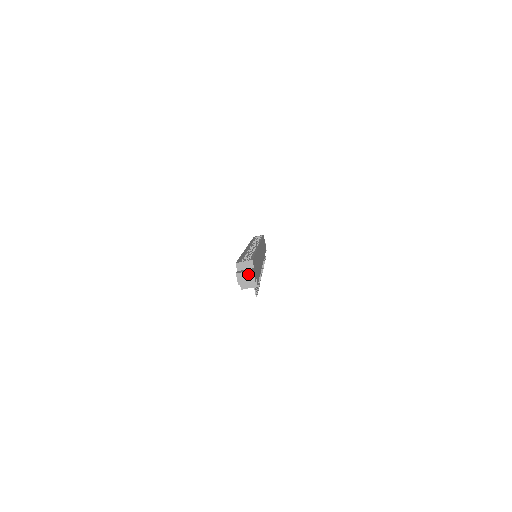
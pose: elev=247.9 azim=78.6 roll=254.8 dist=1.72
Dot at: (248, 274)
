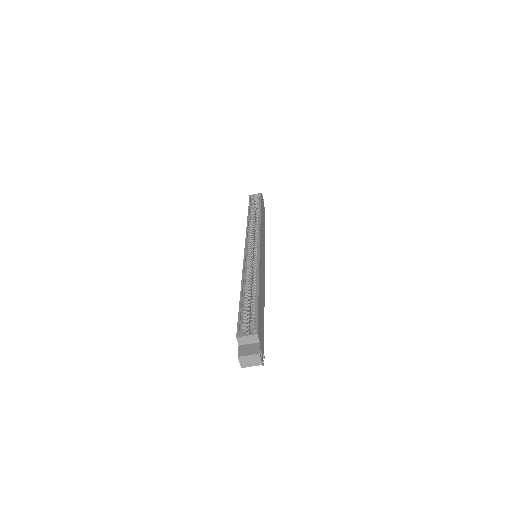
Dot at: (253, 357)
